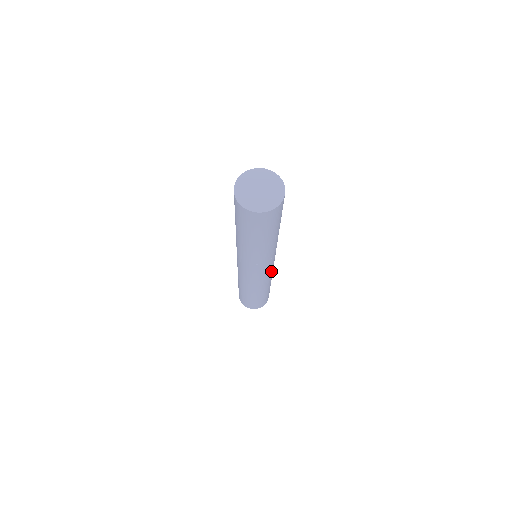
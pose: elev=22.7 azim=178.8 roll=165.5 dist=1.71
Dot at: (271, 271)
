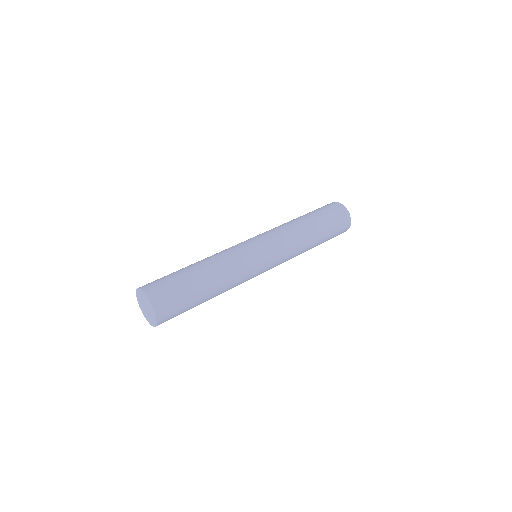
Dot at: occluded
